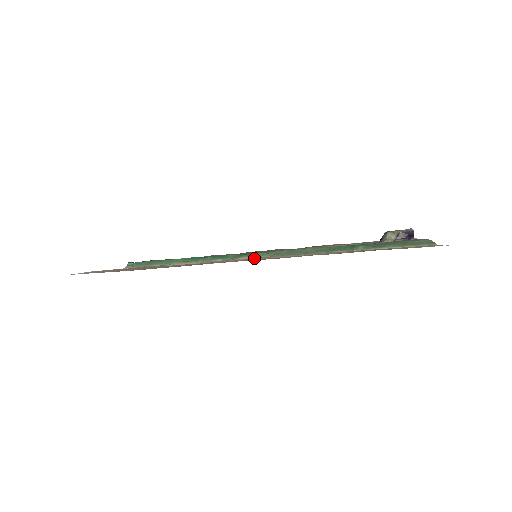
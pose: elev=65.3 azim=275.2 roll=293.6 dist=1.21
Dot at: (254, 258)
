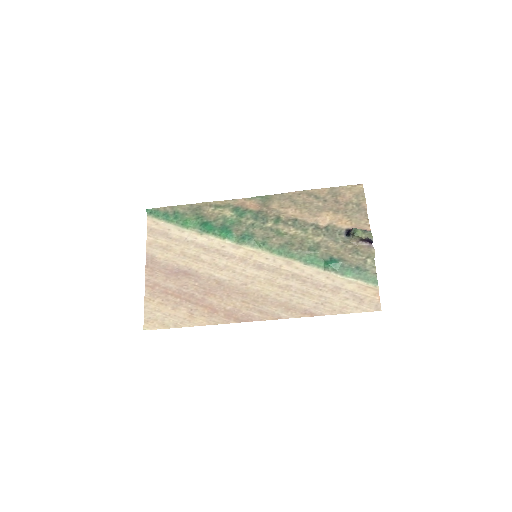
Dot at: (254, 255)
